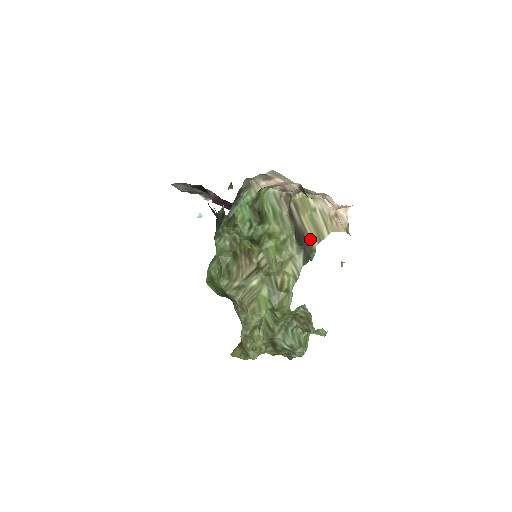
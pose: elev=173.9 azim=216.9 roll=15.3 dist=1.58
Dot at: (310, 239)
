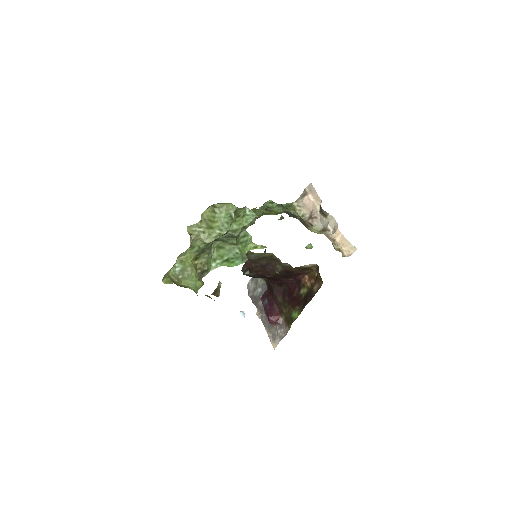
Dot at: occluded
